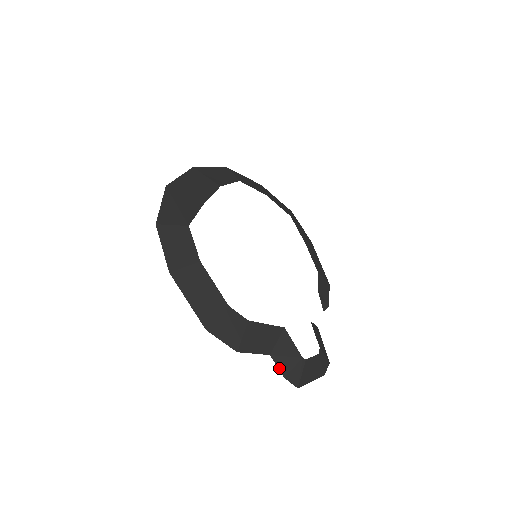
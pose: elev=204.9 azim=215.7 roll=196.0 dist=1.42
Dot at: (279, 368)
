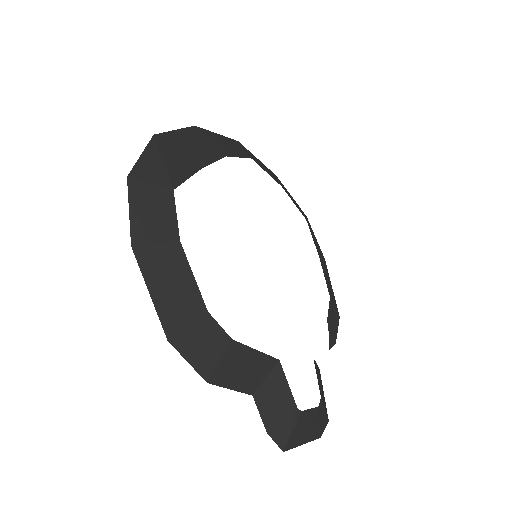
Dot at: (262, 417)
